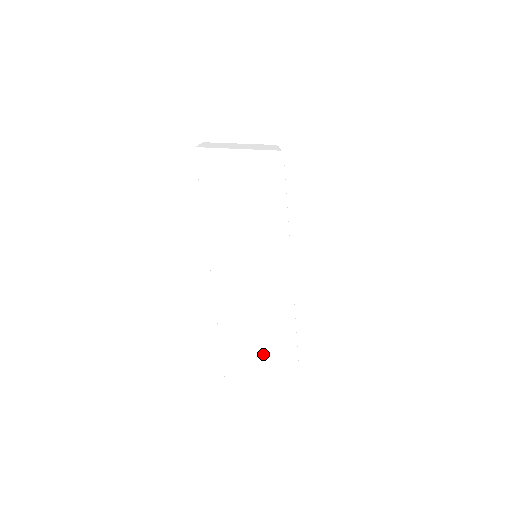
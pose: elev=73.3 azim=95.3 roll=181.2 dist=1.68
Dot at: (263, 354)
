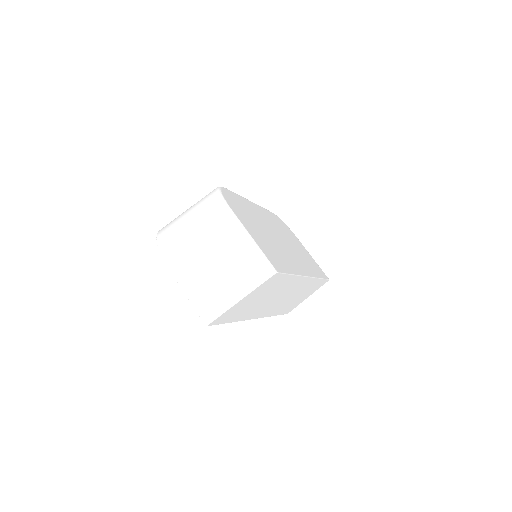
Dot at: (304, 296)
